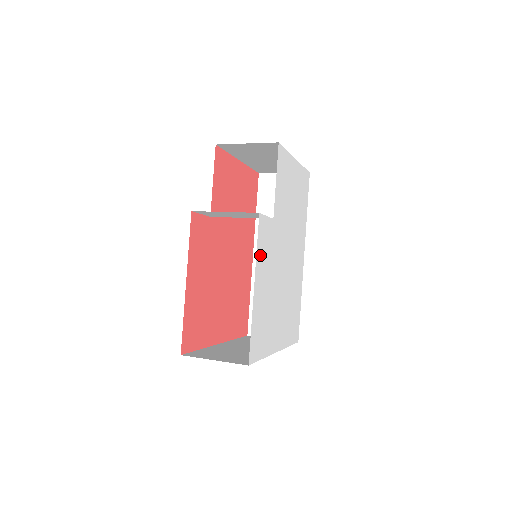
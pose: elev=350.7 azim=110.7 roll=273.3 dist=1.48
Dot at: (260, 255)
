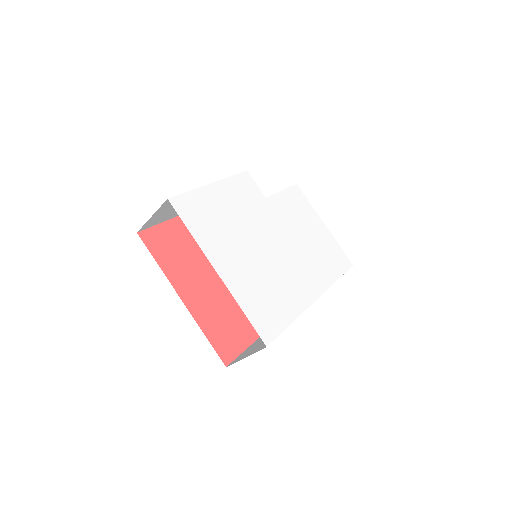
Dot at: (234, 185)
